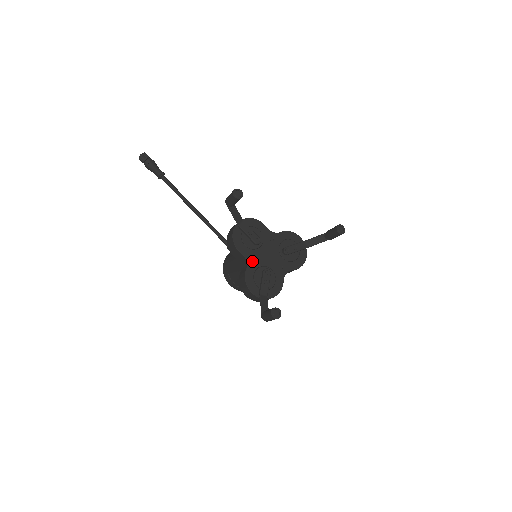
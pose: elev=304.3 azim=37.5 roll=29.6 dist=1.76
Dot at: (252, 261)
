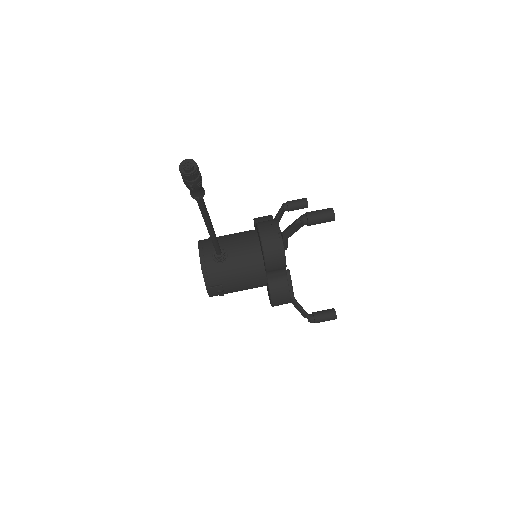
Dot at: occluded
